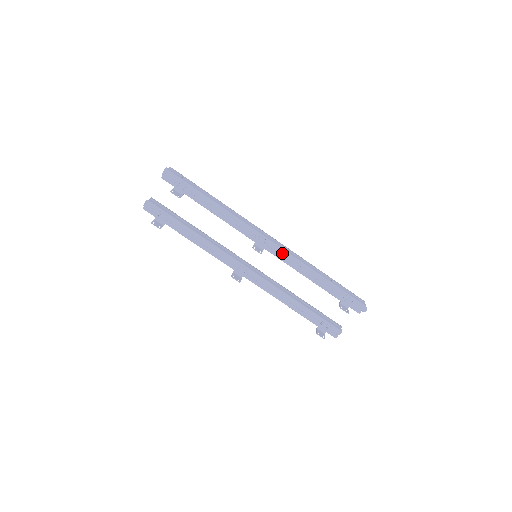
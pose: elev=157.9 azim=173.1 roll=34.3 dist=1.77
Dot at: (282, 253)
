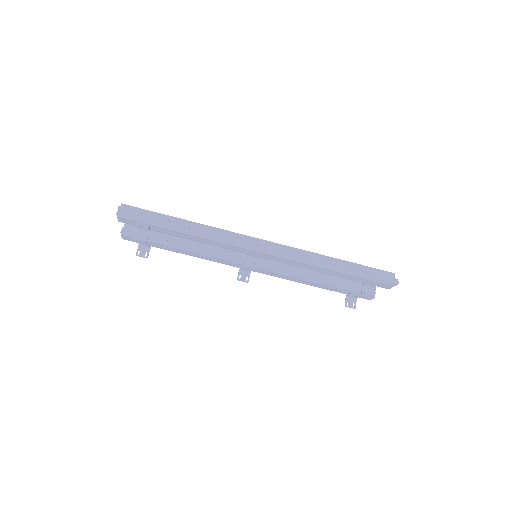
Dot at: (280, 259)
